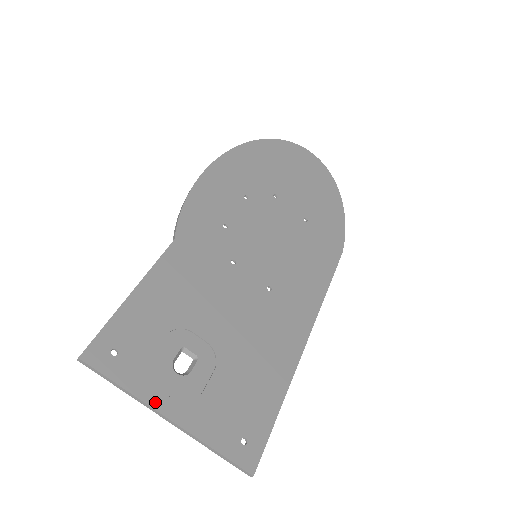
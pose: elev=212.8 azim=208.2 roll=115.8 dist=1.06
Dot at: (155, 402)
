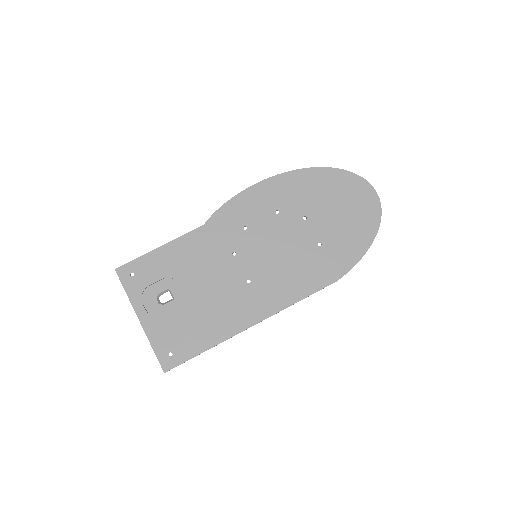
Dot at: (137, 309)
